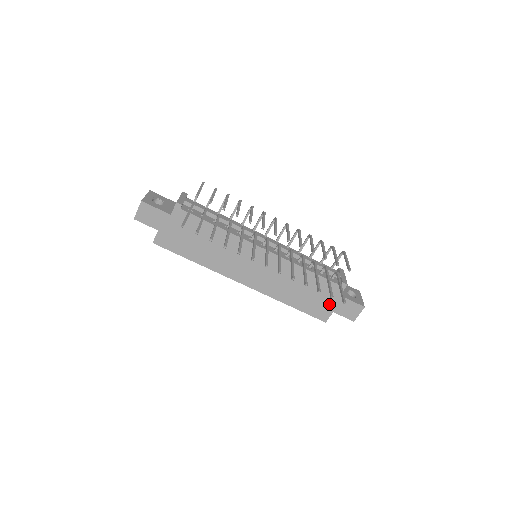
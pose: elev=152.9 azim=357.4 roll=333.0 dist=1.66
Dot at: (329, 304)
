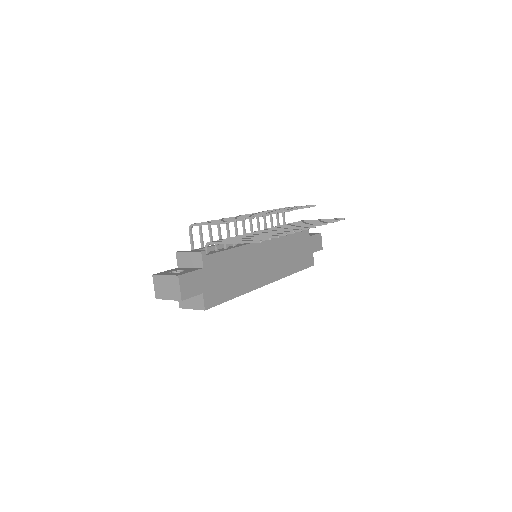
Dot at: (309, 249)
